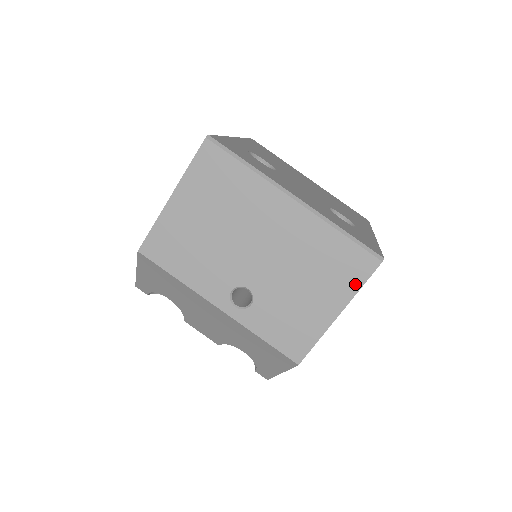
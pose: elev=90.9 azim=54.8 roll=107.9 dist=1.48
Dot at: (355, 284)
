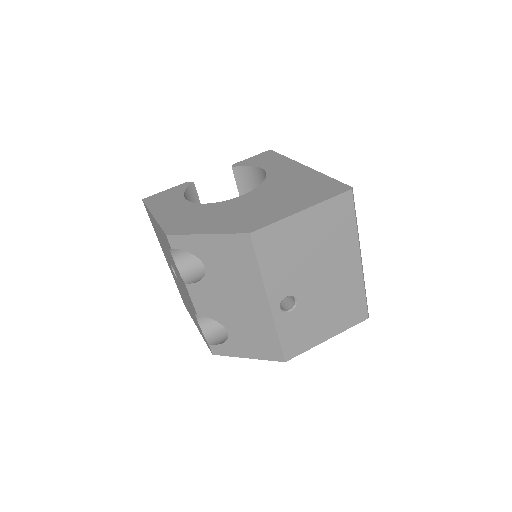
Dot at: (349, 325)
